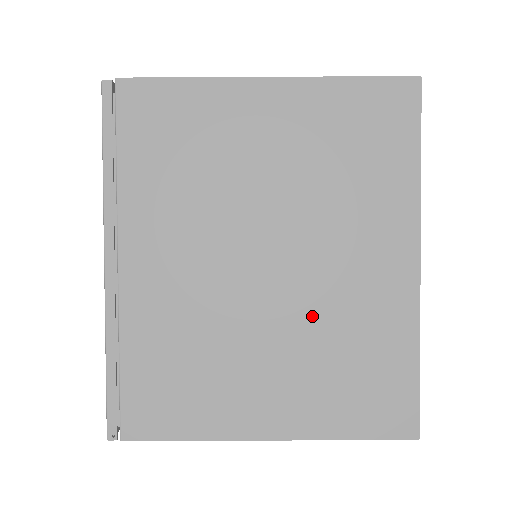
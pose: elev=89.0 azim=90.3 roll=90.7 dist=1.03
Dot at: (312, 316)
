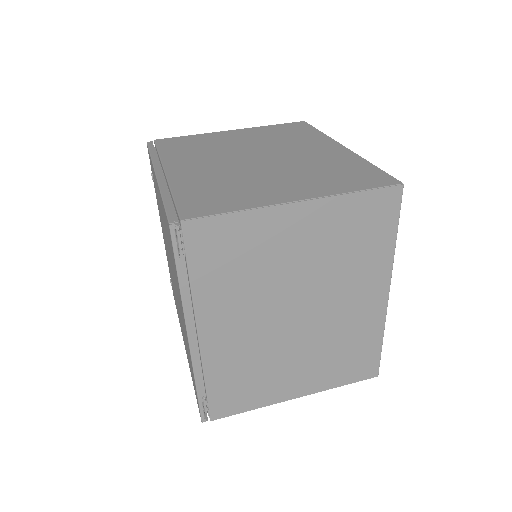
Dot at: (295, 165)
